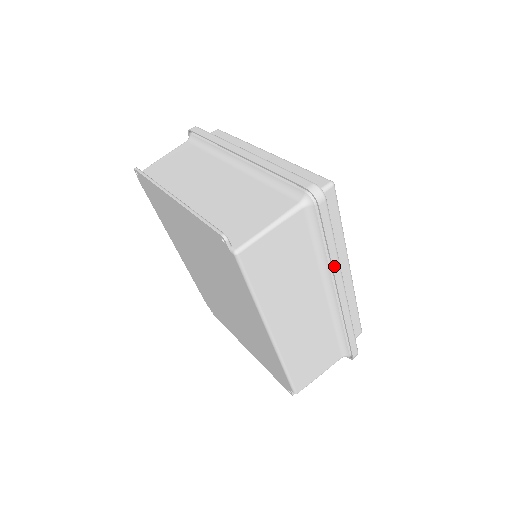
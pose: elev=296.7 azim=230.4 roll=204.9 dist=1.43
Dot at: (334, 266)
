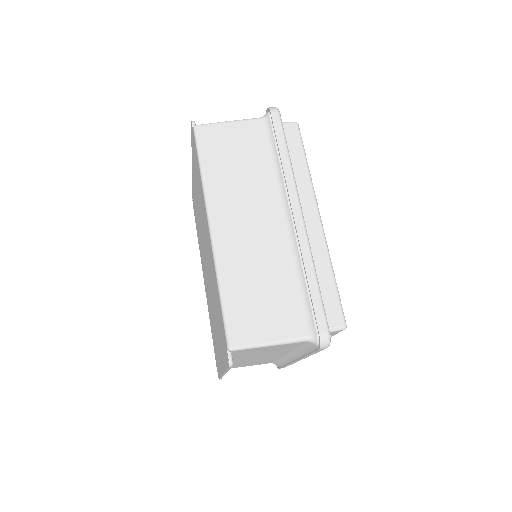
Dot at: (287, 177)
